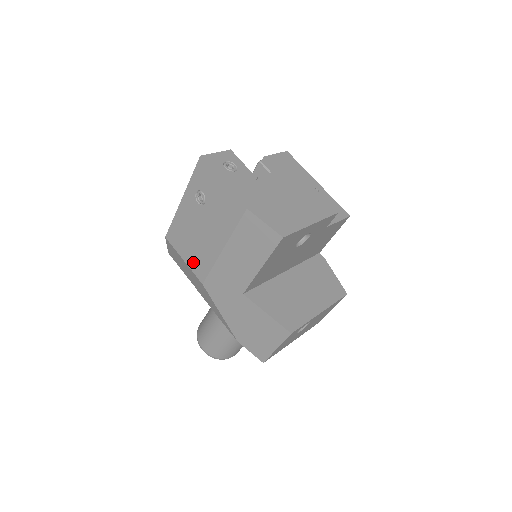
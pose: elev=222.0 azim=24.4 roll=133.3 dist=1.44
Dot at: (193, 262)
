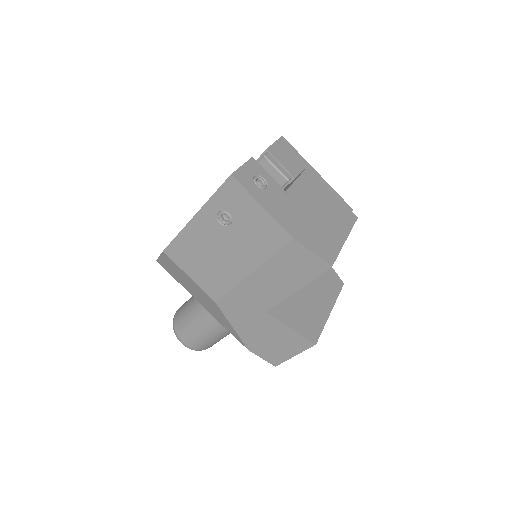
Dot at: (204, 280)
